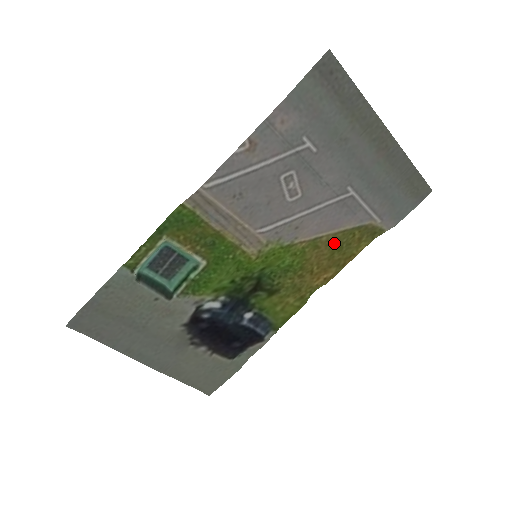
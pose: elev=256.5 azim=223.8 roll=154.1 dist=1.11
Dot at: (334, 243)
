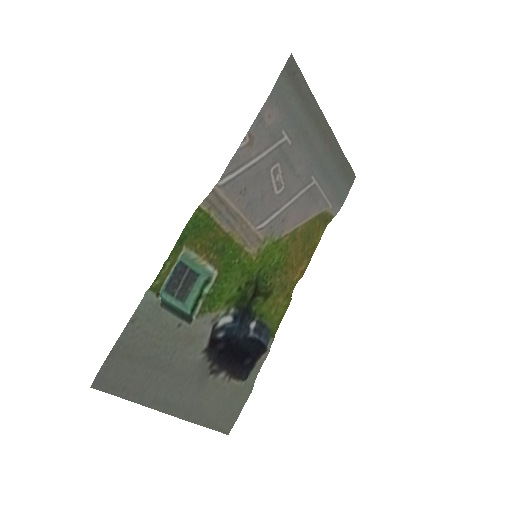
Dot at: (305, 233)
